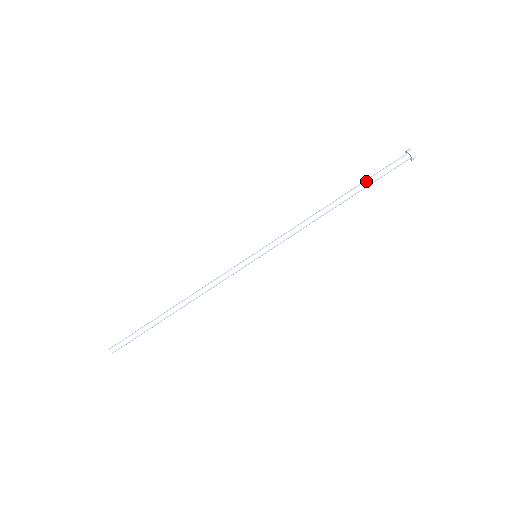
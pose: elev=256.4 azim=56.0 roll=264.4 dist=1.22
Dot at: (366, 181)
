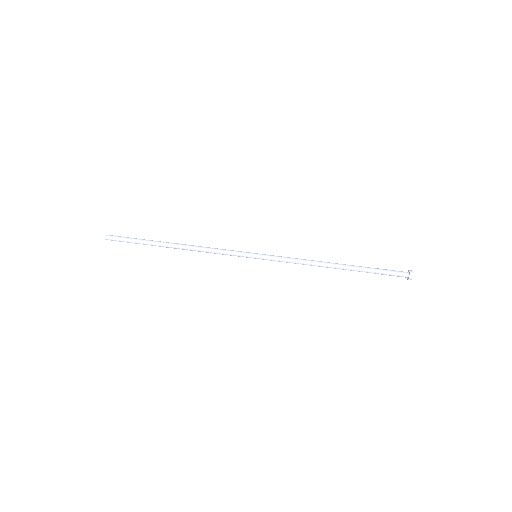
Dot at: (368, 267)
